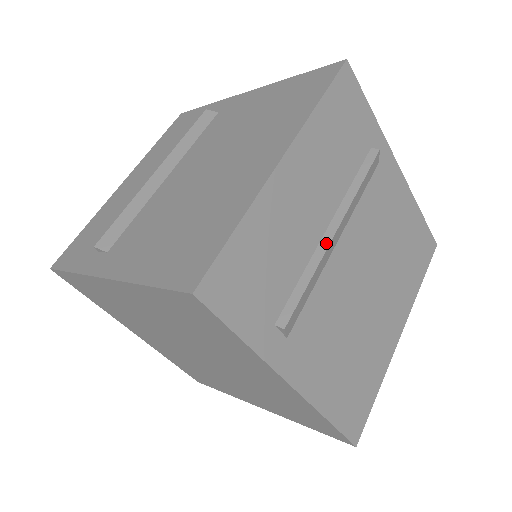
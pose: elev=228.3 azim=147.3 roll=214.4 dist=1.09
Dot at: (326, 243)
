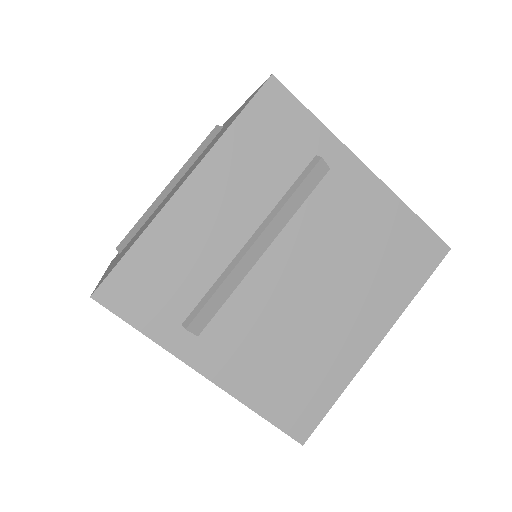
Dot at: occluded
